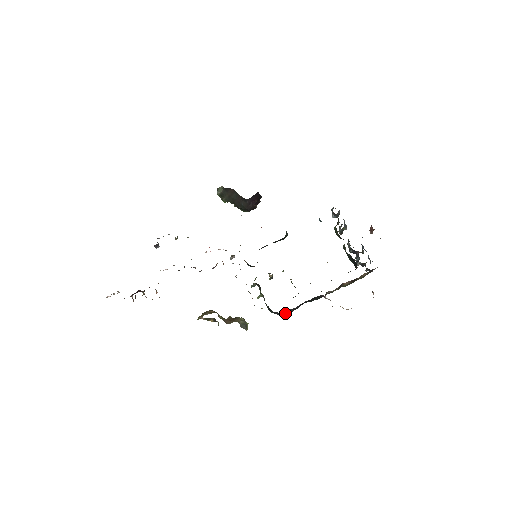
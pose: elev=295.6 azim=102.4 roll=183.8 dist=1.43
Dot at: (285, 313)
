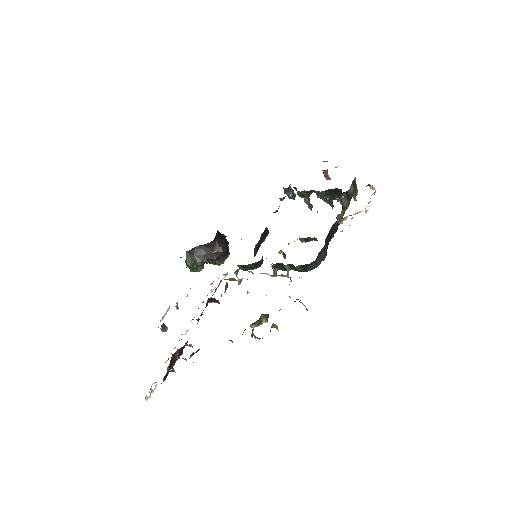
Dot at: (321, 259)
